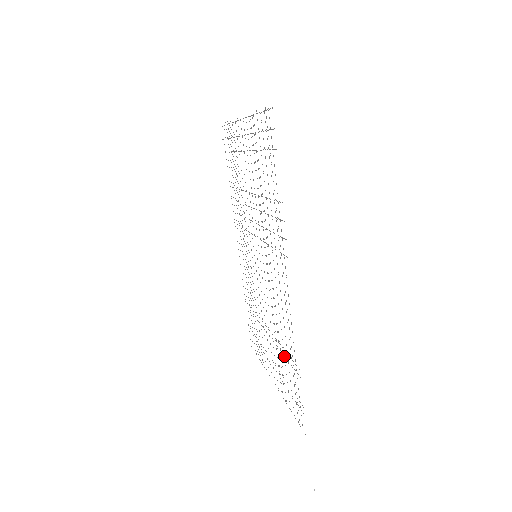
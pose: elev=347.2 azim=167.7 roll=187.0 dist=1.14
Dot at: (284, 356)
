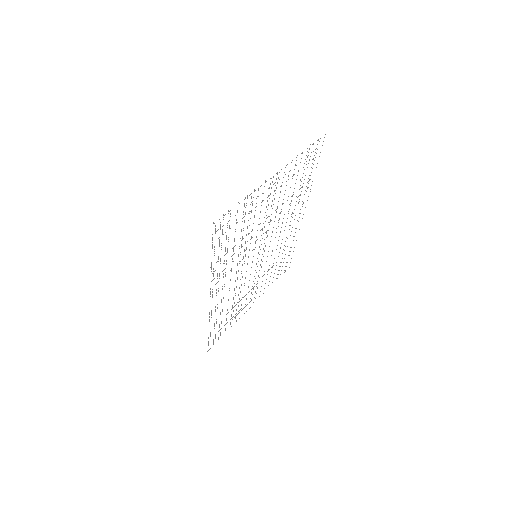
Dot at: occluded
